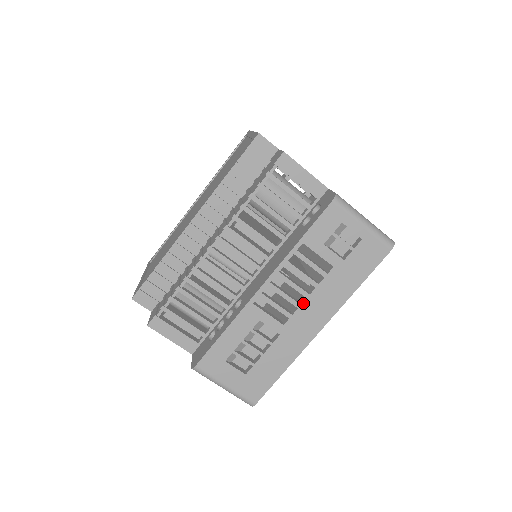
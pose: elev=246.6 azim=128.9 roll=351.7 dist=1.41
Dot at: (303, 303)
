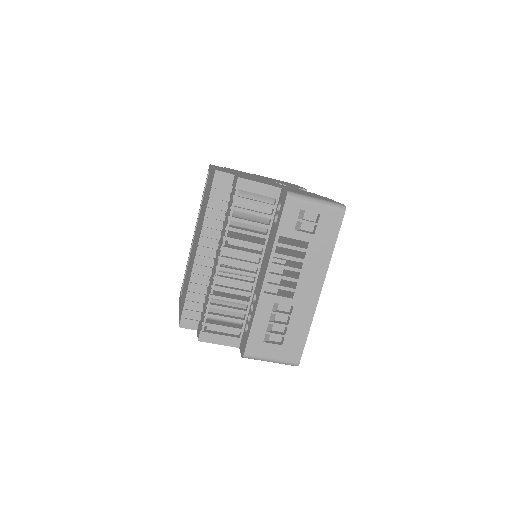
Dot at: (299, 277)
